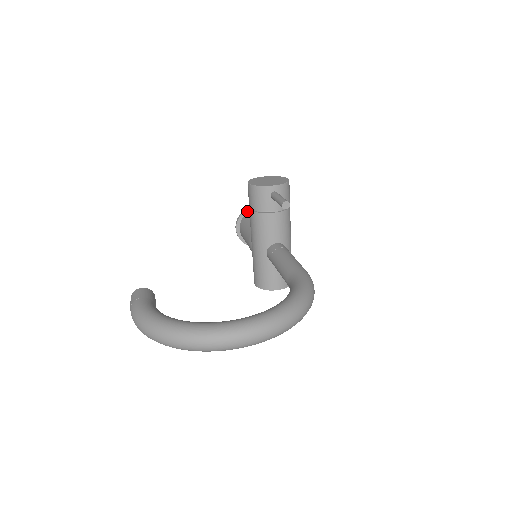
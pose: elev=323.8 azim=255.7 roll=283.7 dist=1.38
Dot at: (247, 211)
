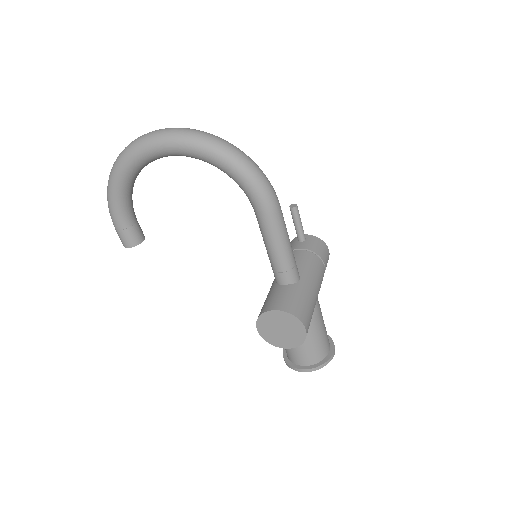
Dot at: occluded
